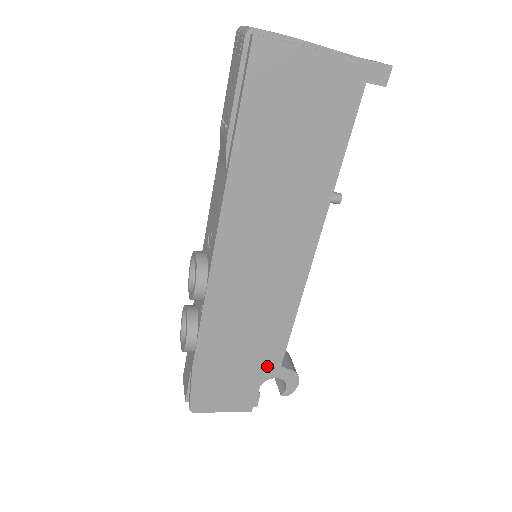
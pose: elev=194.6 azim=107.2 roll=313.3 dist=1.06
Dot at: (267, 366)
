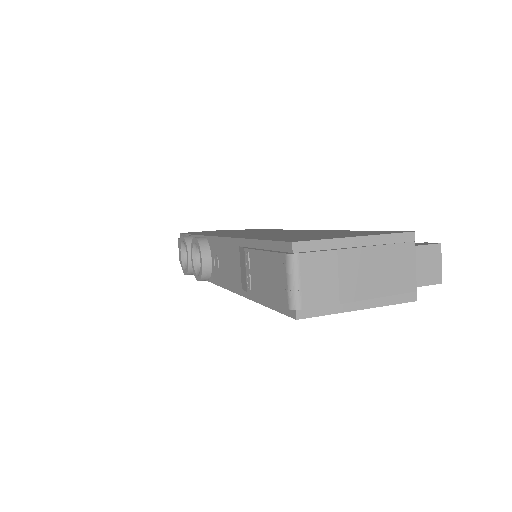
Dot at: occluded
